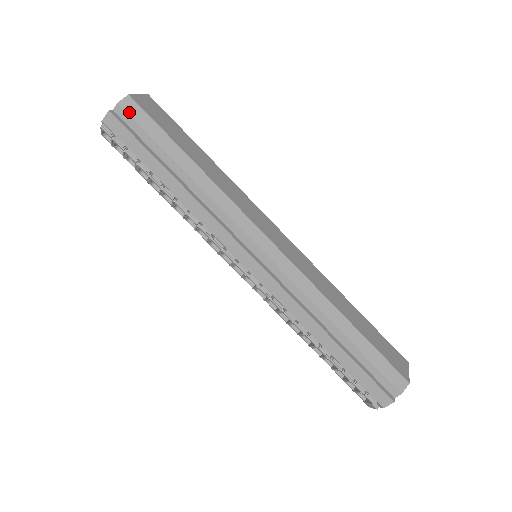
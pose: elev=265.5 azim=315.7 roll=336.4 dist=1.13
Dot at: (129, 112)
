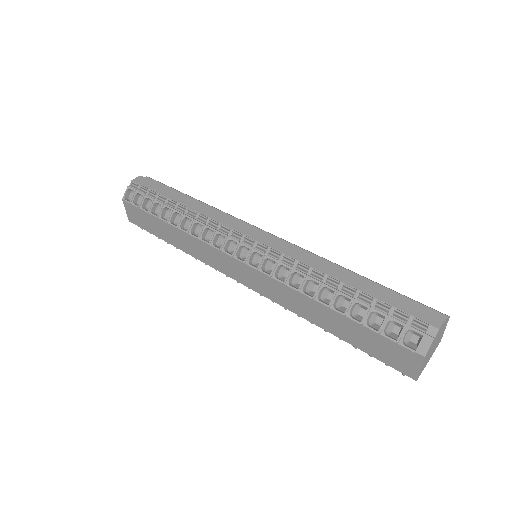
Dot at: (154, 180)
